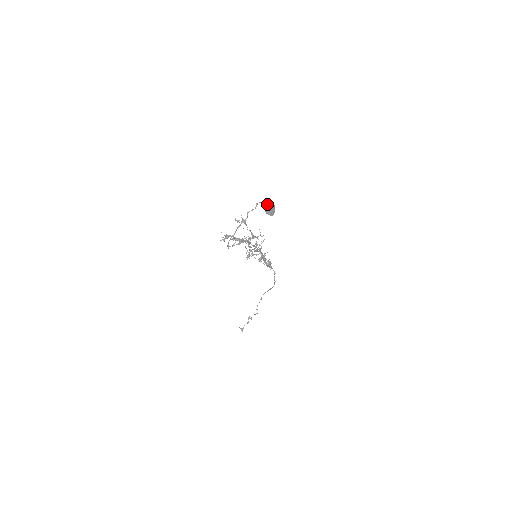
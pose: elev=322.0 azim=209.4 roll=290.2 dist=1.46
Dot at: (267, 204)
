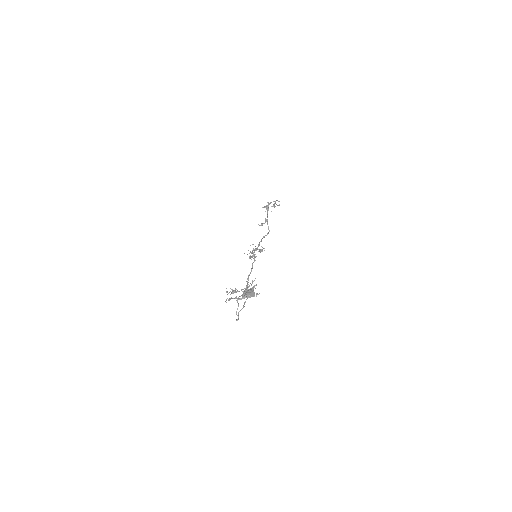
Dot at: (244, 295)
